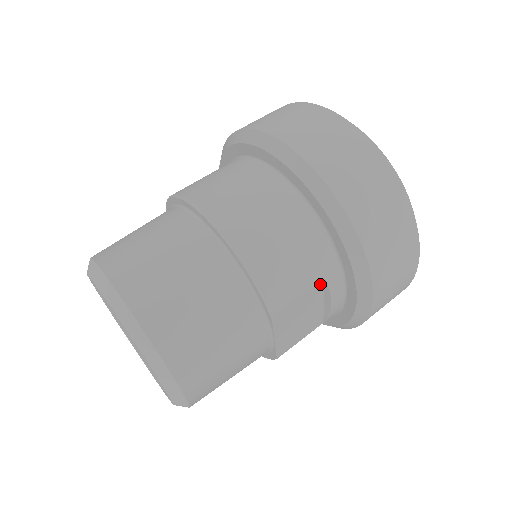
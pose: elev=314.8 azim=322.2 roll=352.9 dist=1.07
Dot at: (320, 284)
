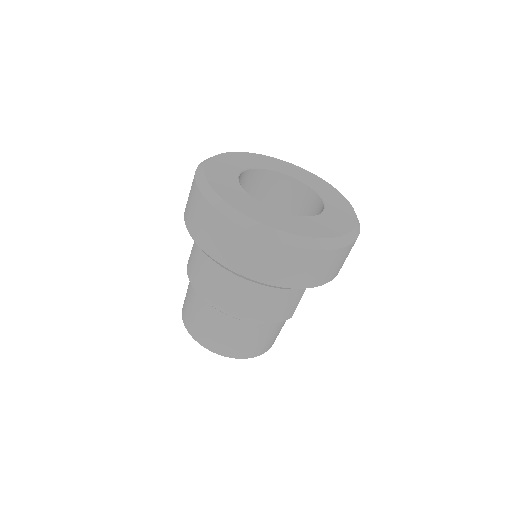
Dot at: occluded
